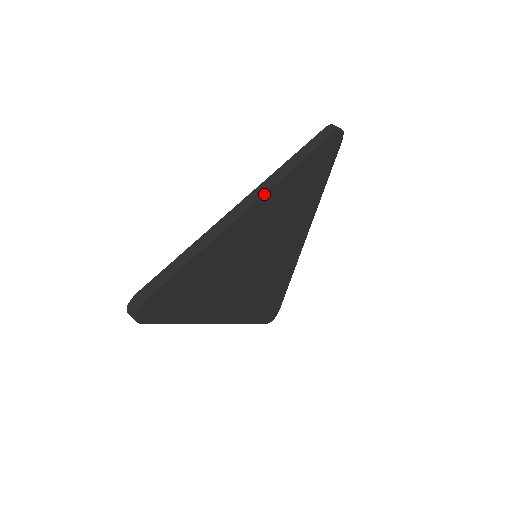
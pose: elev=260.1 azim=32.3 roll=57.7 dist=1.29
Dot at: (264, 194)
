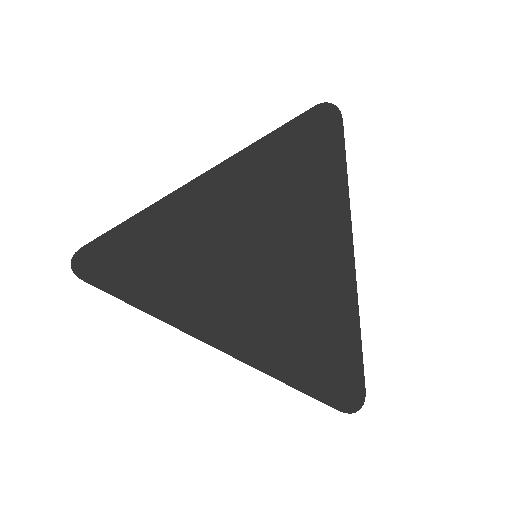
Dot at: (223, 162)
